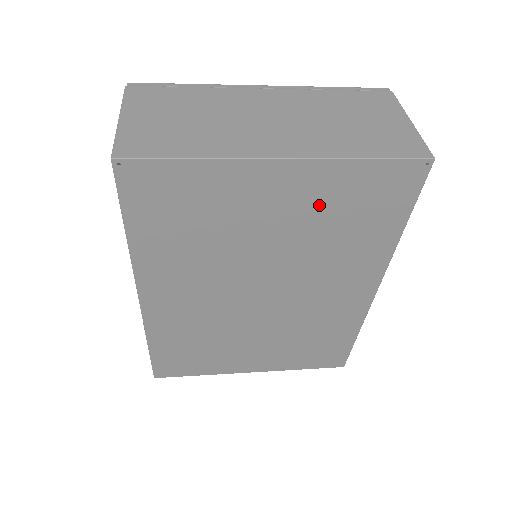
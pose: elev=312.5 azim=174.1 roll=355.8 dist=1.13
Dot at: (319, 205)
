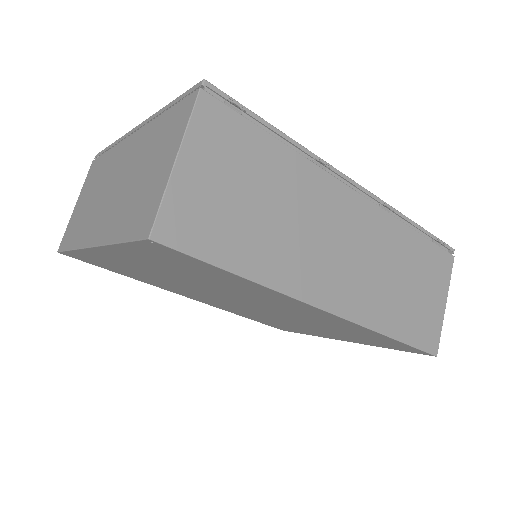
Dot at: (158, 265)
